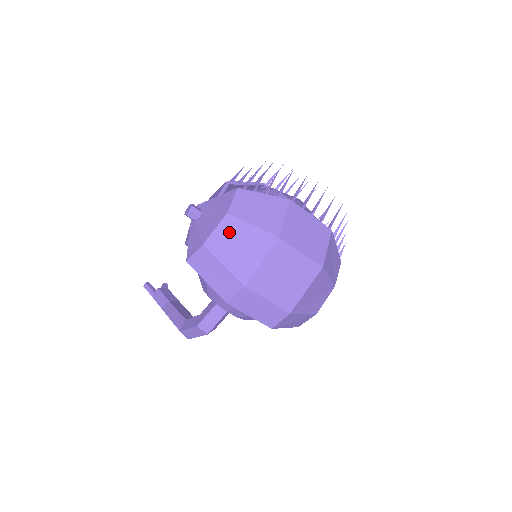
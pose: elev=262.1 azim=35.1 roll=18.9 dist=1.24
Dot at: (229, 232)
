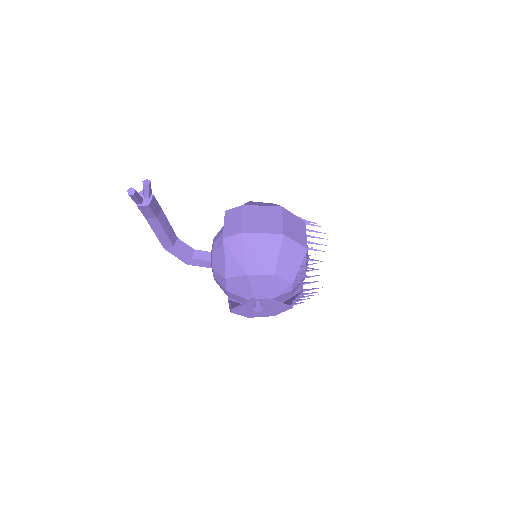
Dot at: occluded
